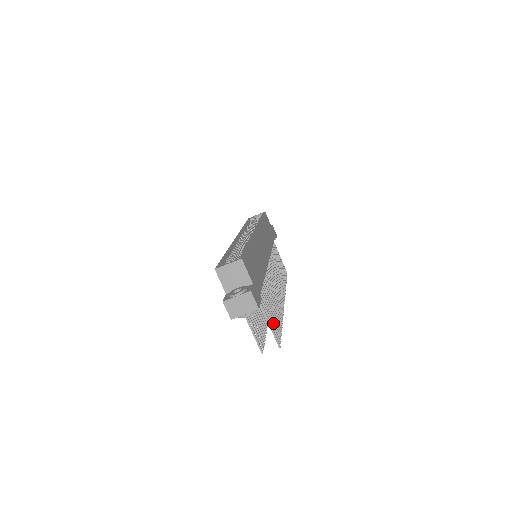
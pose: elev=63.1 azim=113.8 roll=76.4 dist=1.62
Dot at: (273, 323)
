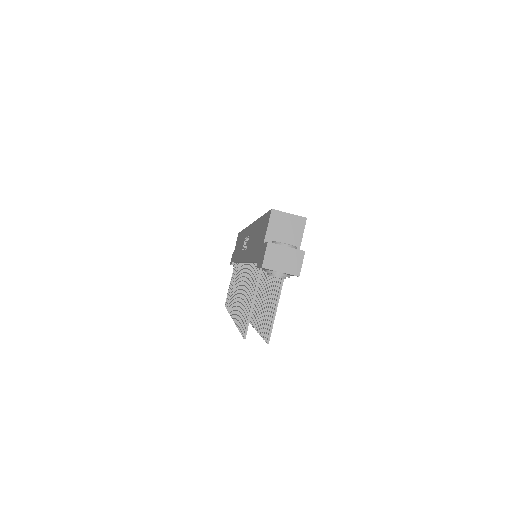
Dot at: (269, 316)
